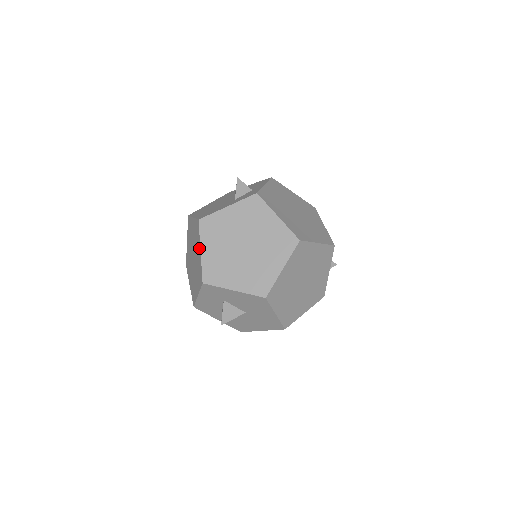
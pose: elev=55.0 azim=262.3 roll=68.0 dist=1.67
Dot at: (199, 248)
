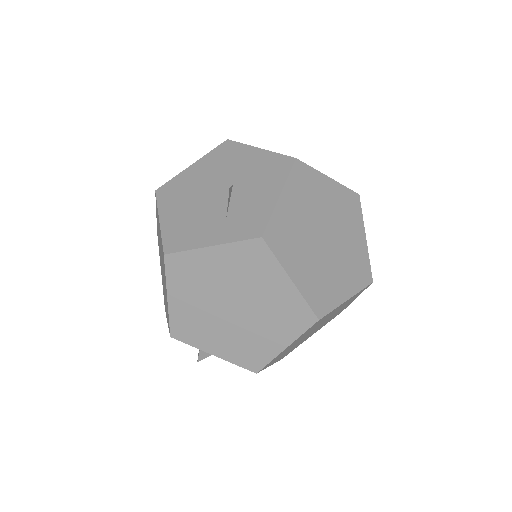
Dot at: occluded
